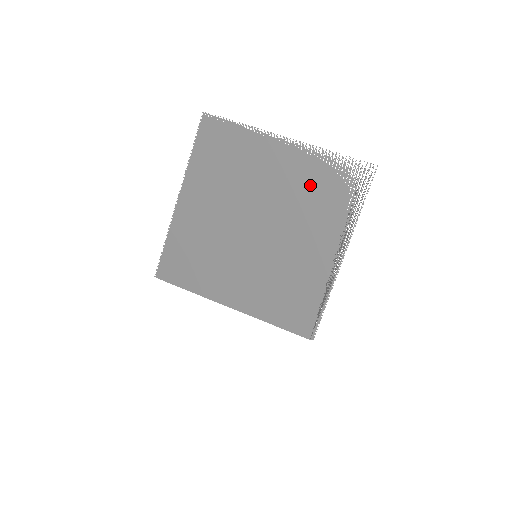
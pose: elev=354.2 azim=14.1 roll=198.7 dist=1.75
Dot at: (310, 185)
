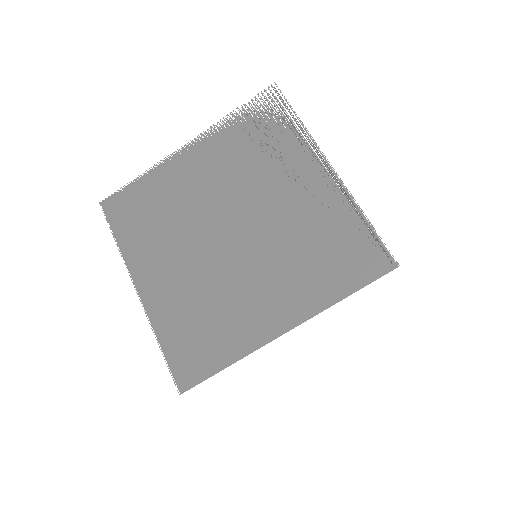
Dot at: (239, 152)
